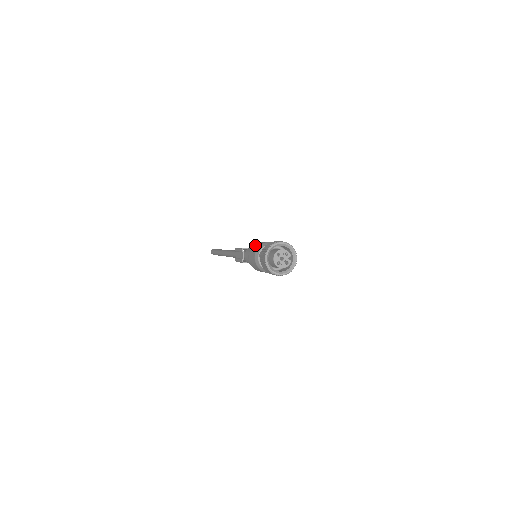
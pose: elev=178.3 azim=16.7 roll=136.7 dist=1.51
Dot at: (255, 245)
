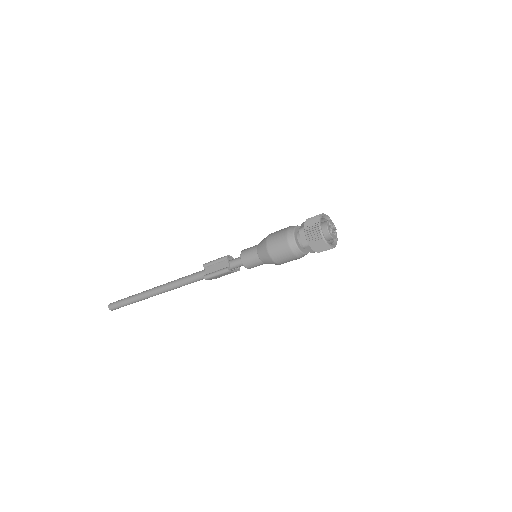
Dot at: (275, 232)
